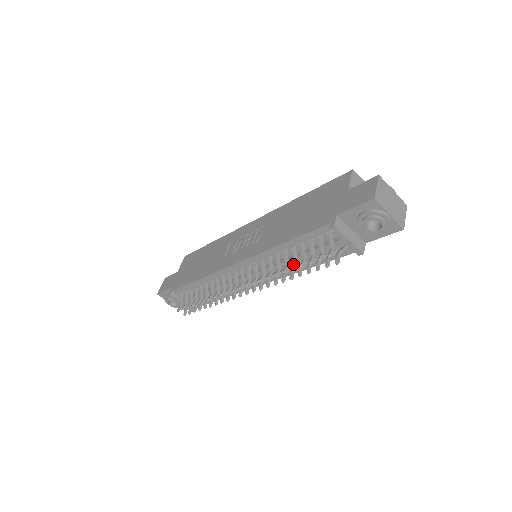
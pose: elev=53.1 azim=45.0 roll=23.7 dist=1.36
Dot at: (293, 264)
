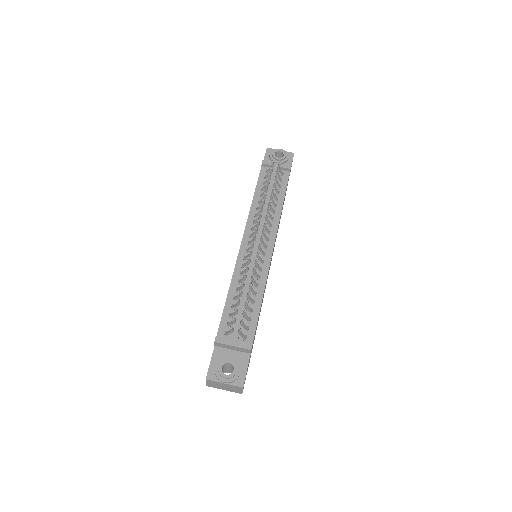
Dot at: (265, 190)
